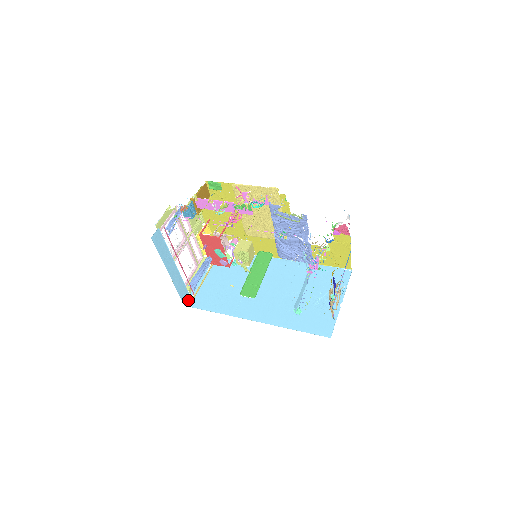
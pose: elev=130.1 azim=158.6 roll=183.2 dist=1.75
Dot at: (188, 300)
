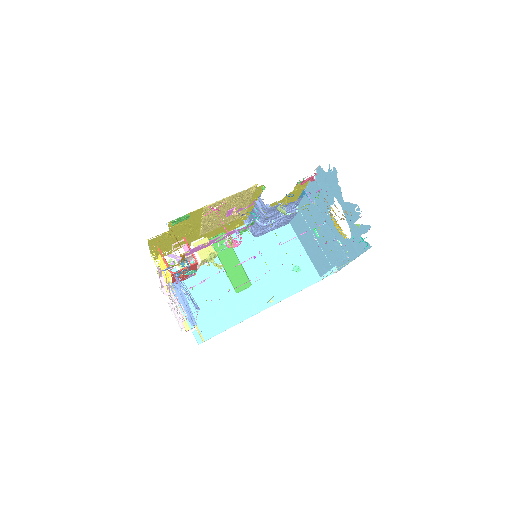
Dot at: (196, 337)
